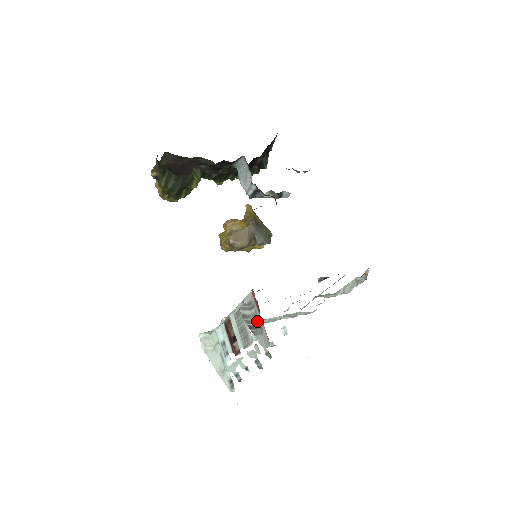
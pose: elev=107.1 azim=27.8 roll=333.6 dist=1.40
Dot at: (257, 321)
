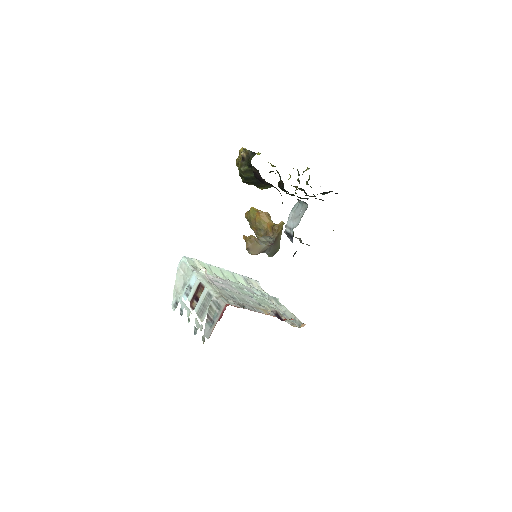
Dot at: (214, 319)
